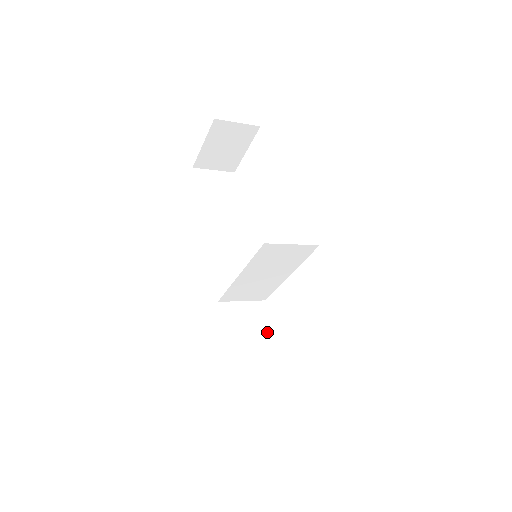
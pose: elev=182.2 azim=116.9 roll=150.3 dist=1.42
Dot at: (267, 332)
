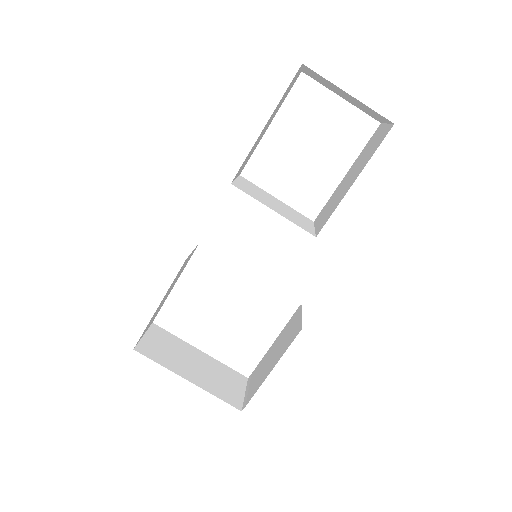
Dot at: occluded
